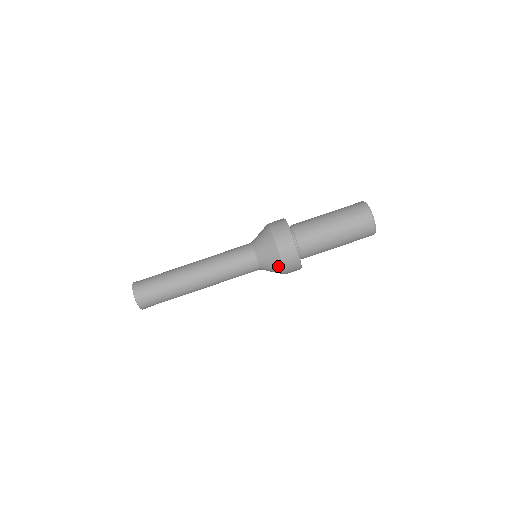
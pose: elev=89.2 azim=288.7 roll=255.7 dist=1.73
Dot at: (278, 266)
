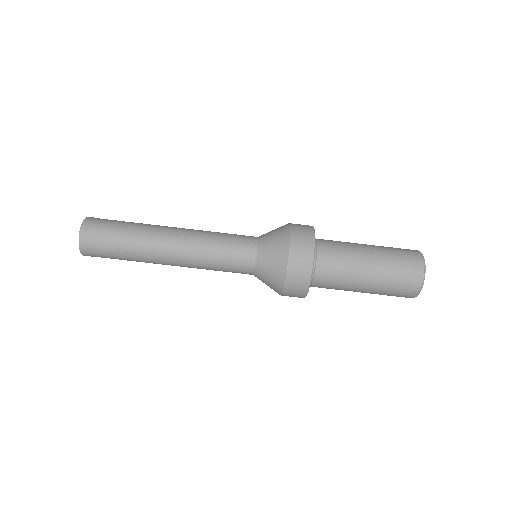
Dot at: (276, 291)
